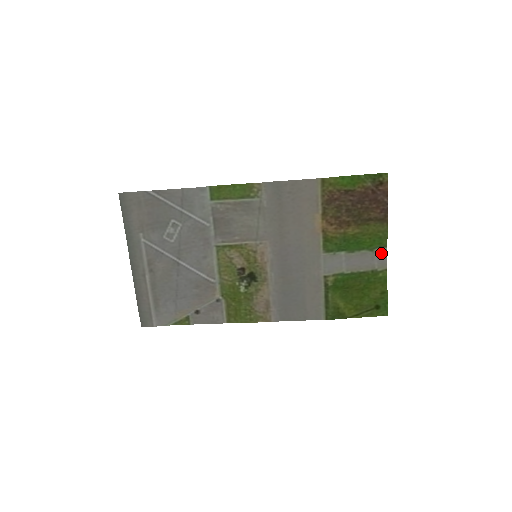
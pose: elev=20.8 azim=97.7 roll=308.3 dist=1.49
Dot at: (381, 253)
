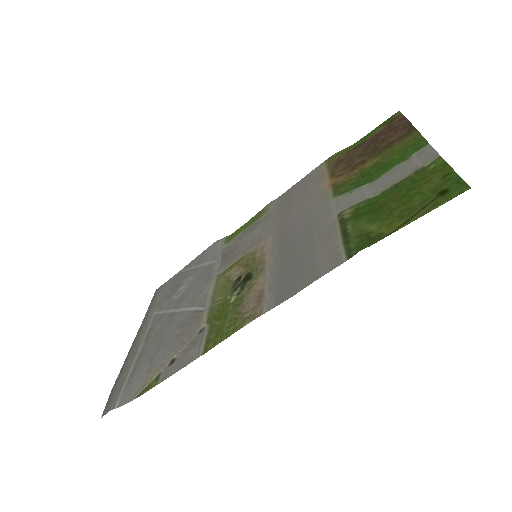
Dot at: (422, 153)
